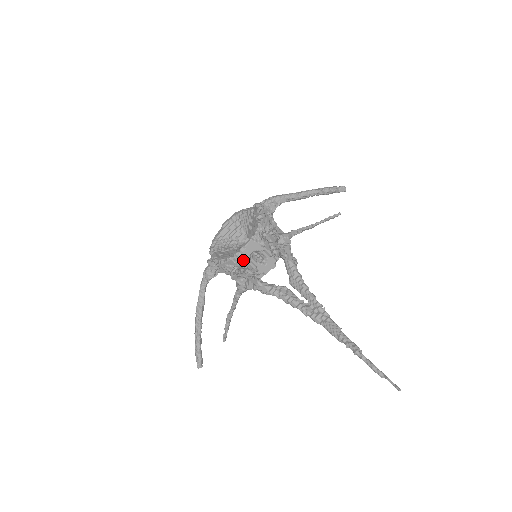
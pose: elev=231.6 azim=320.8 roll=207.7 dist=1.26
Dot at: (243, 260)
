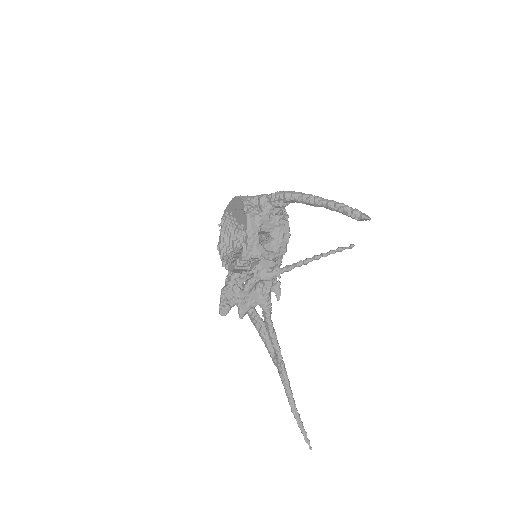
Dot at: (234, 272)
